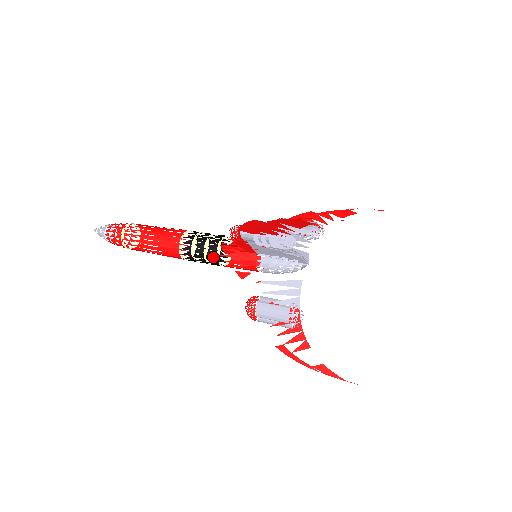
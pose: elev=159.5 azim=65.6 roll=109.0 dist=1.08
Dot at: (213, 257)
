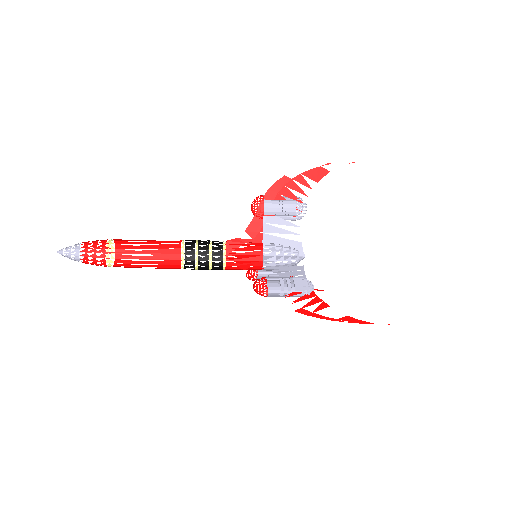
Dot at: (220, 247)
